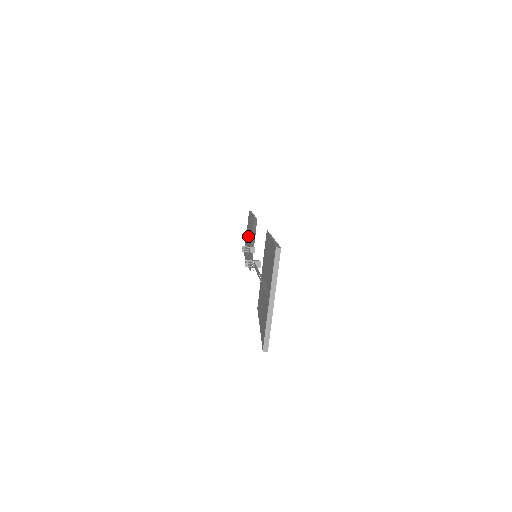
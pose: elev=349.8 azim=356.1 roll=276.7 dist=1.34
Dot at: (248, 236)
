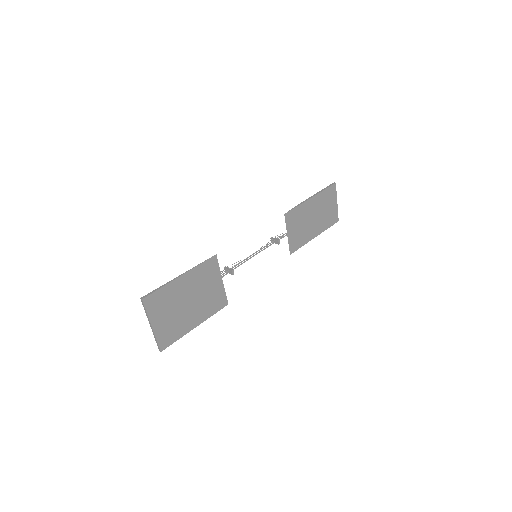
Dot at: (318, 212)
